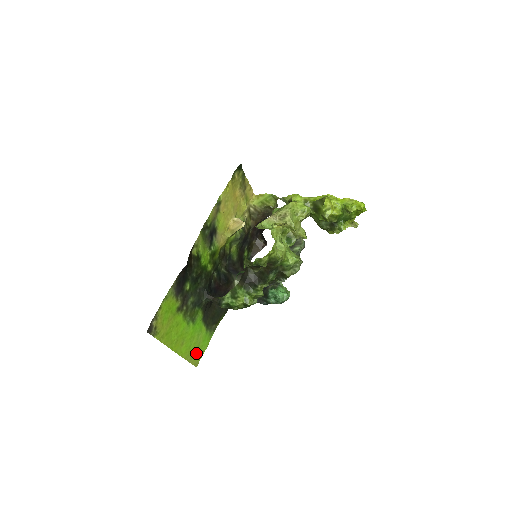
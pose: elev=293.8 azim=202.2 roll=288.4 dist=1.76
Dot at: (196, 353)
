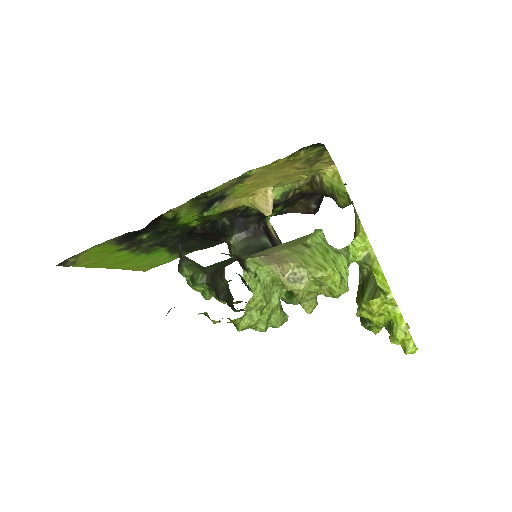
Dot at: (147, 265)
